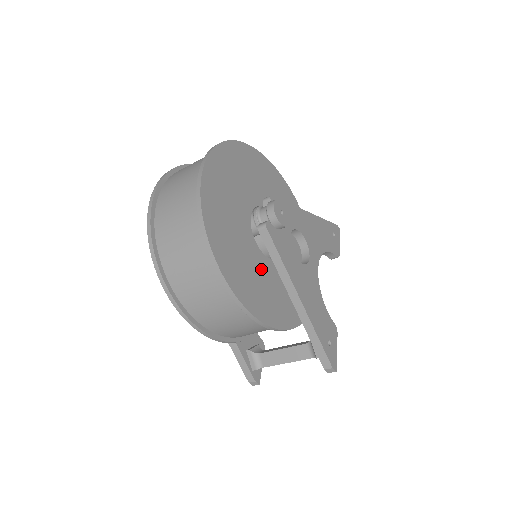
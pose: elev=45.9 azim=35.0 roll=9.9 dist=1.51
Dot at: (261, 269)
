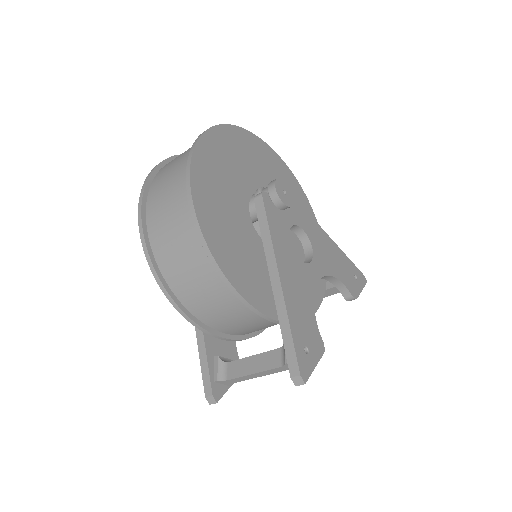
Dot at: (245, 236)
